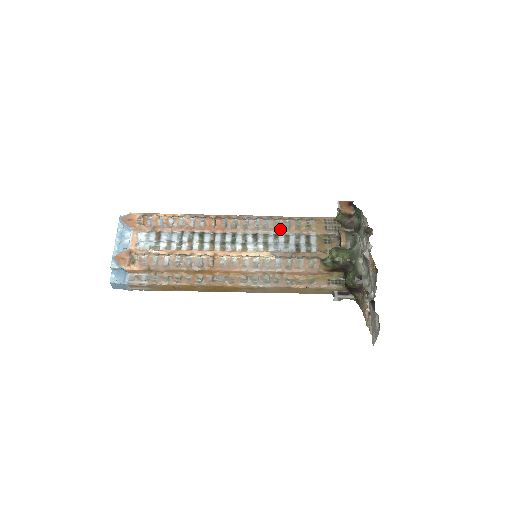
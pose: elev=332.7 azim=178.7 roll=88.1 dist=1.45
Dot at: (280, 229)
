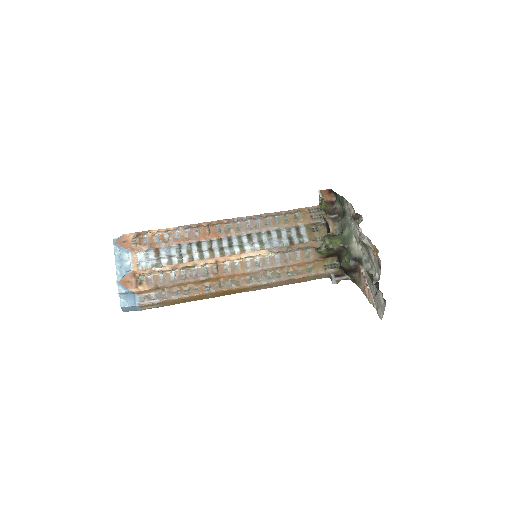
Dot at: (271, 226)
